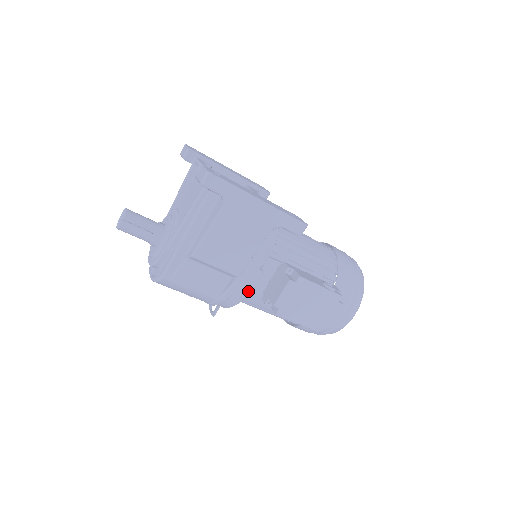
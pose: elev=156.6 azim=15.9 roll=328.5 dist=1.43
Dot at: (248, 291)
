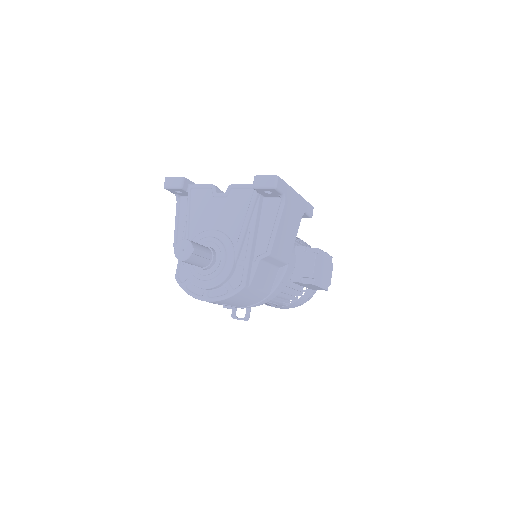
Dot at: (291, 275)
